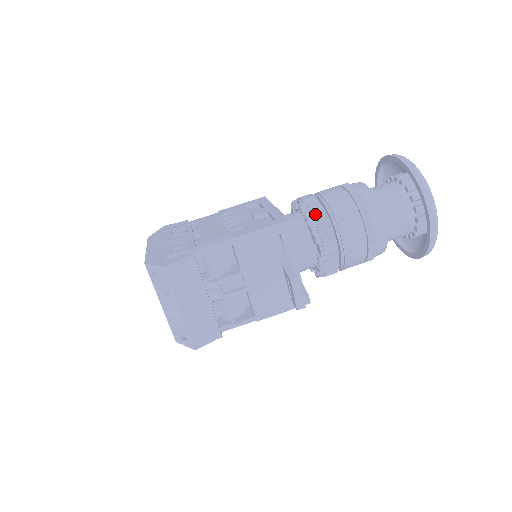
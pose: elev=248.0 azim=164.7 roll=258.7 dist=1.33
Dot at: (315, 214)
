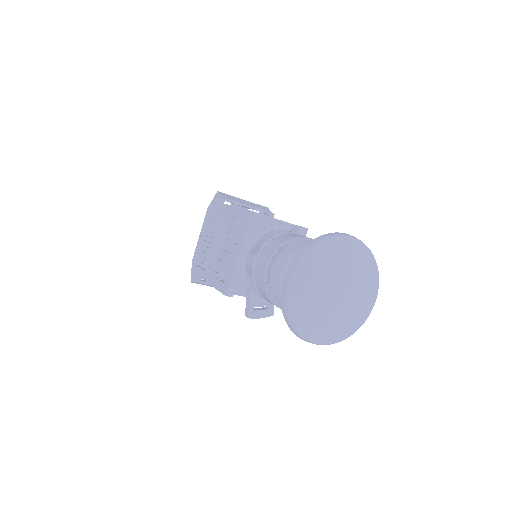
Dot at: (251, 284)
